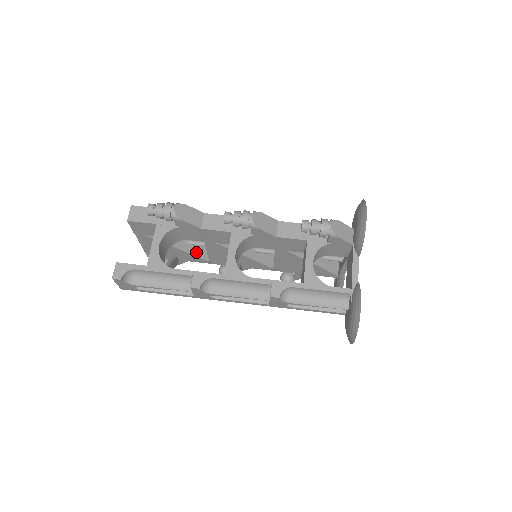
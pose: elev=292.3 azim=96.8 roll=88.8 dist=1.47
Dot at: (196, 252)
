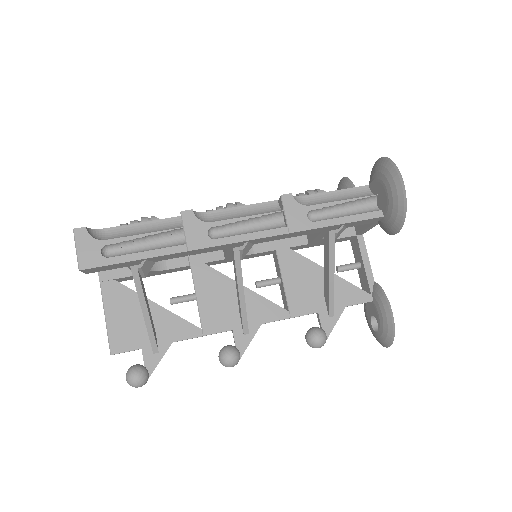
Dot at: (181, 318)
